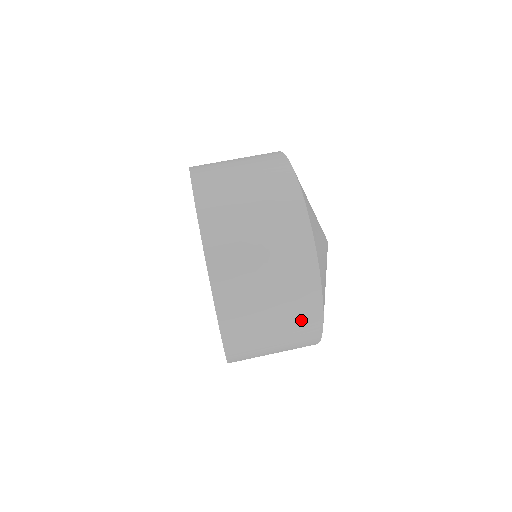
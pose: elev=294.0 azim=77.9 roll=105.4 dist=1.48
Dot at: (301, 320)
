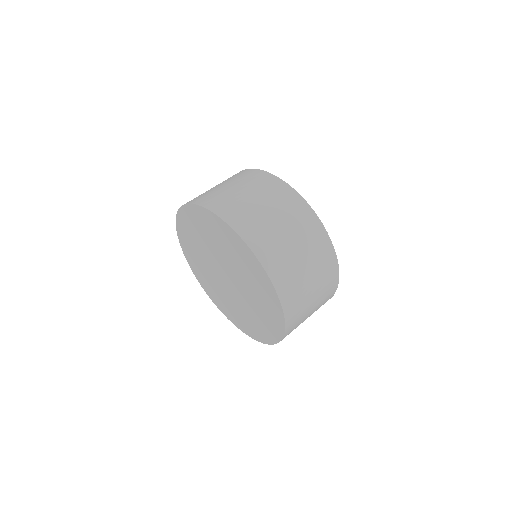
Dot at: (315, 242)
